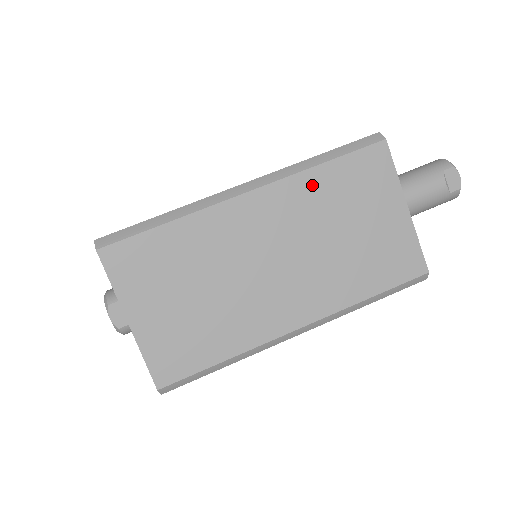
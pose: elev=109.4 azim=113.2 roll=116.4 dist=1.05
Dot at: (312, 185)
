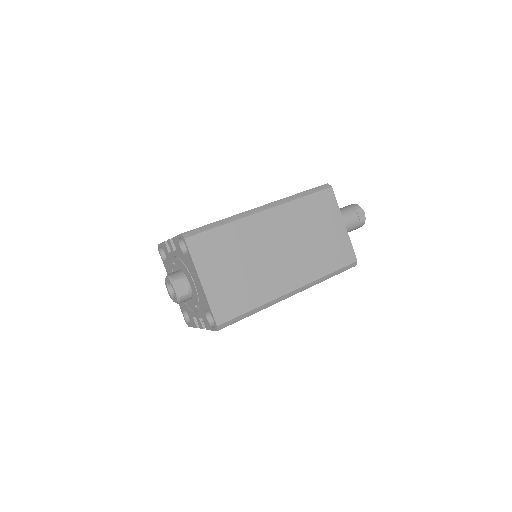
Dot at: (297, 209)
